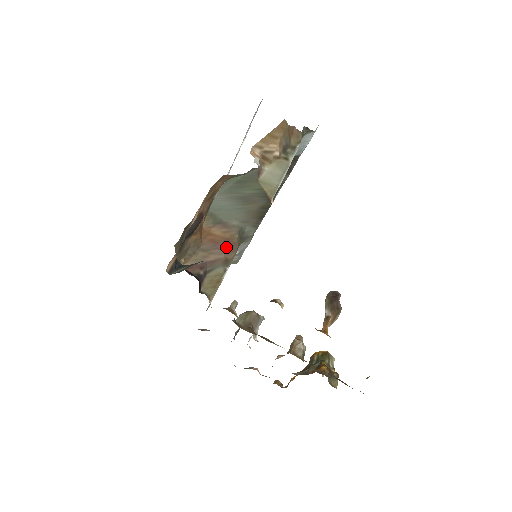
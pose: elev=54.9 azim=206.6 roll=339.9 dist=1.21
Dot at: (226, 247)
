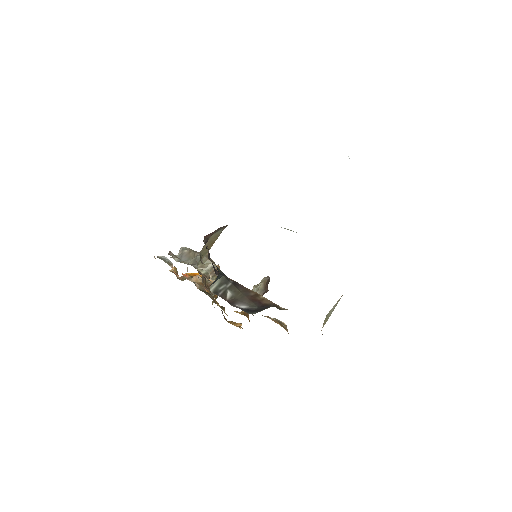
Dot at: occluded
